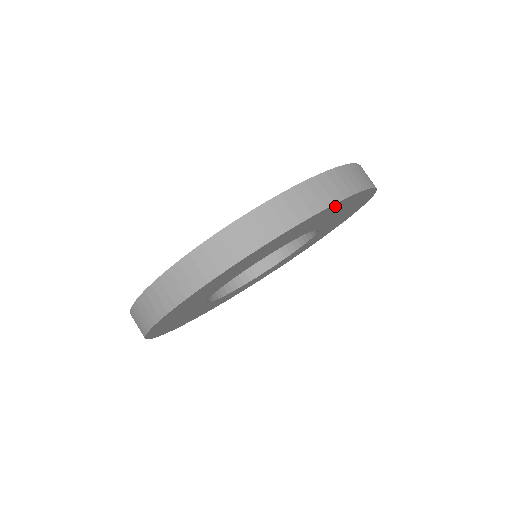
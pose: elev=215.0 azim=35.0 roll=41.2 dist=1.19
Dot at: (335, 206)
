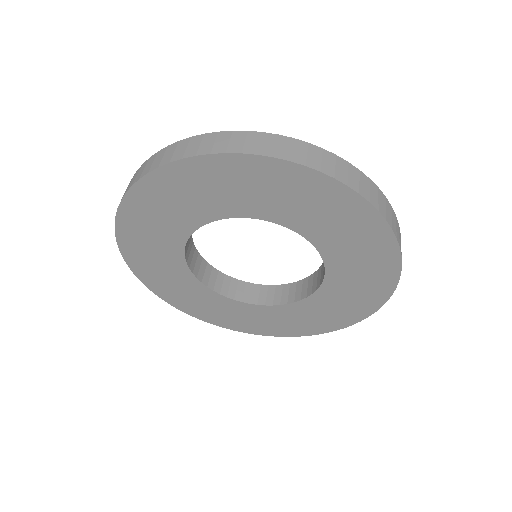
Dot at: (257, 166)
